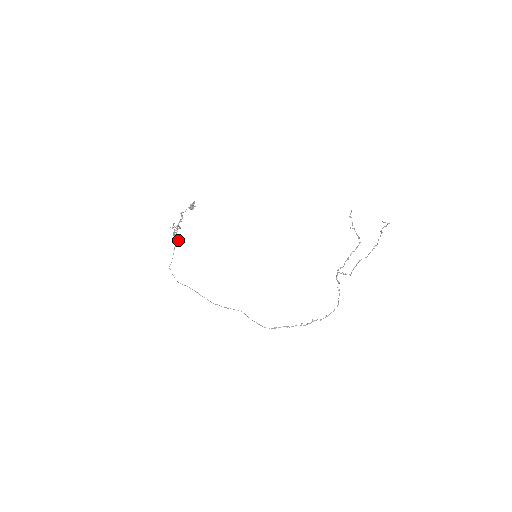
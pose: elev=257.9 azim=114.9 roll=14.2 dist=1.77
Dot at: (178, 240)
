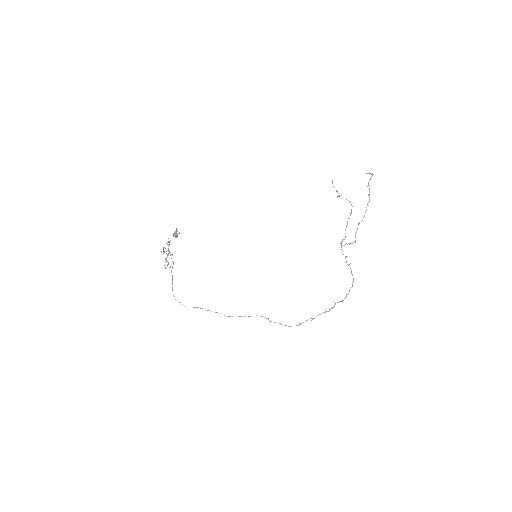
Dot at: (173, 262)
